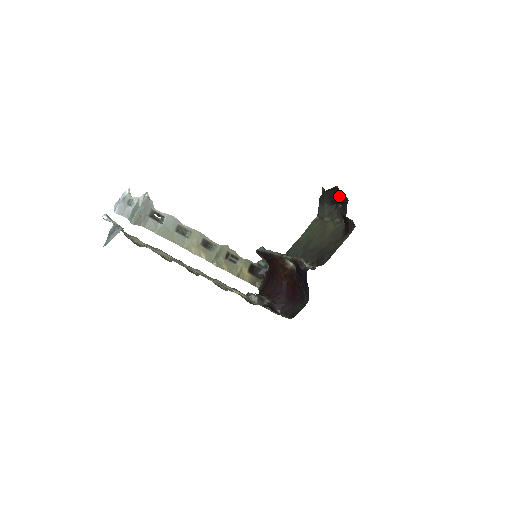
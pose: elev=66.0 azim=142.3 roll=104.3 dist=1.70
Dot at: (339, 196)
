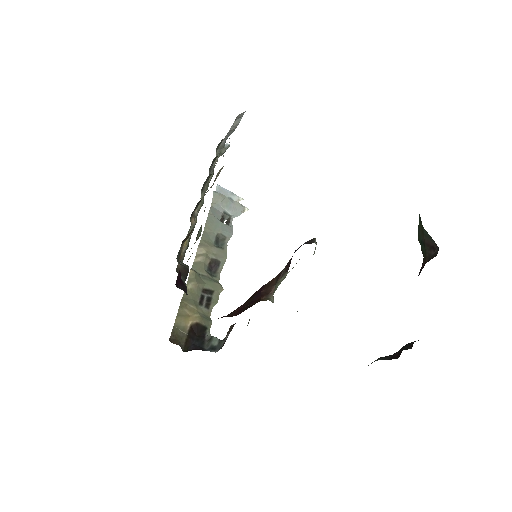
Dot at: occluded
